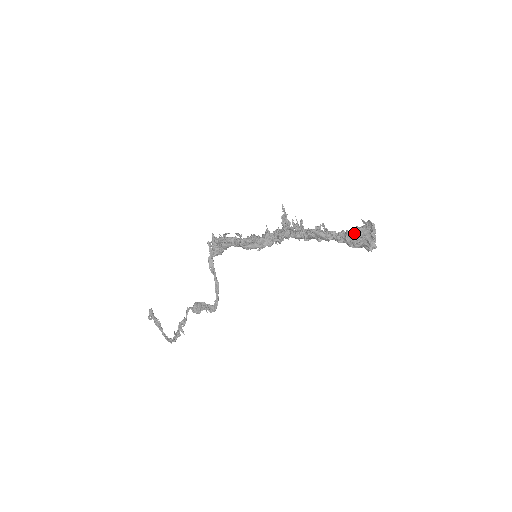
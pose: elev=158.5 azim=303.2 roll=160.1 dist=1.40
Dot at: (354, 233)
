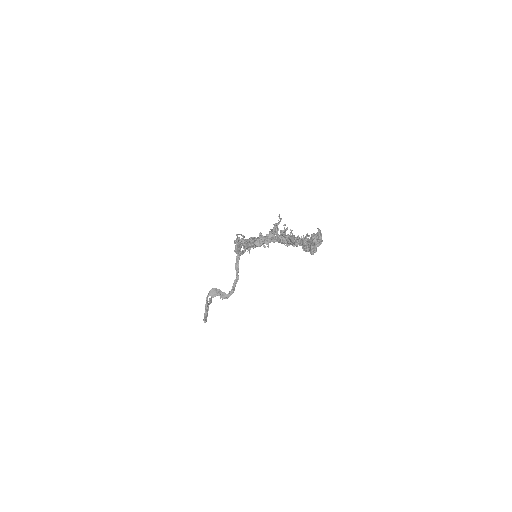
Dot at: (309, 239)
